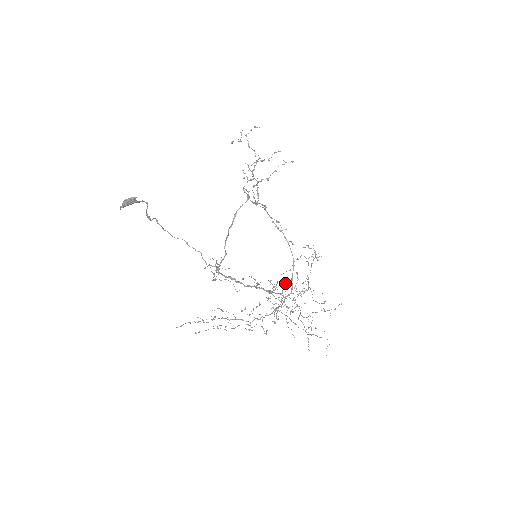
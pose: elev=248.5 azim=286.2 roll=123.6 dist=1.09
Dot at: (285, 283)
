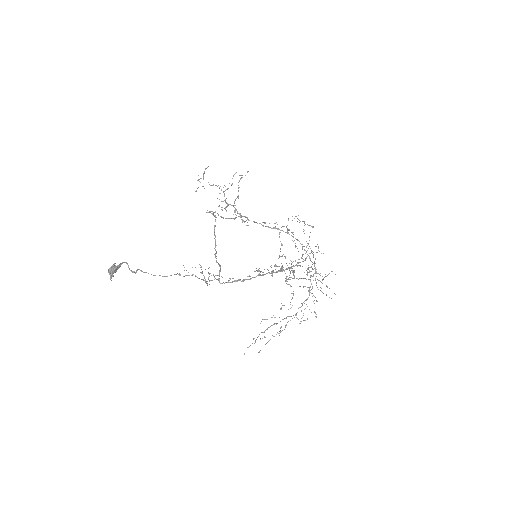
Dot at: (281, 256)
